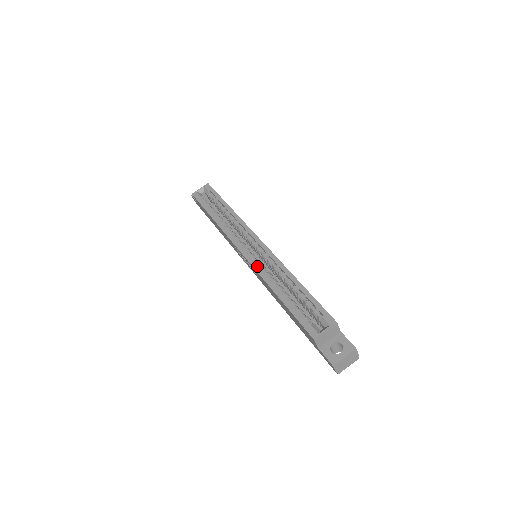
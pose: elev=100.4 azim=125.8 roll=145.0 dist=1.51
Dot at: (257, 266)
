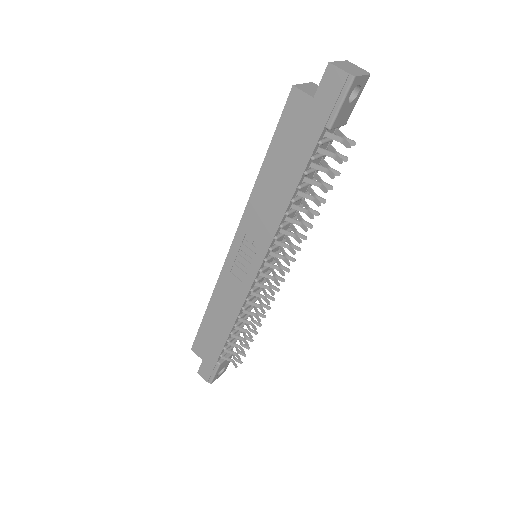
Dot at: (244, 217)
